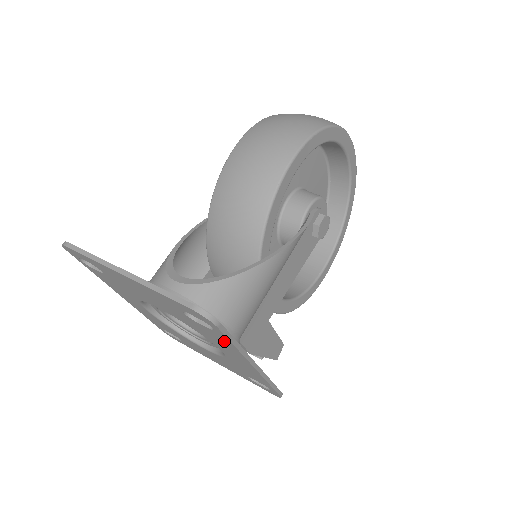
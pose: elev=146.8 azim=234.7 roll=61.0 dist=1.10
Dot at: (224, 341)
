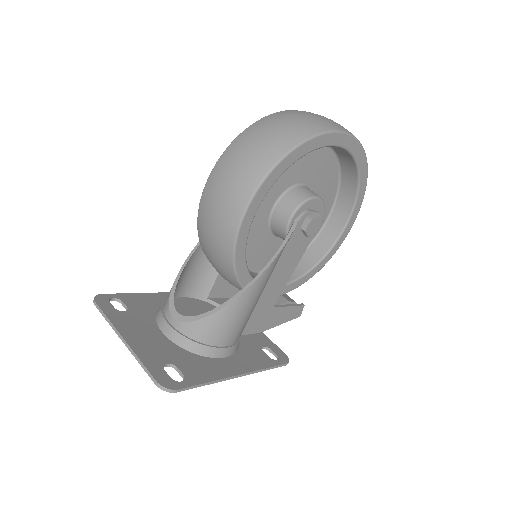
Dot at: (199, 378)
